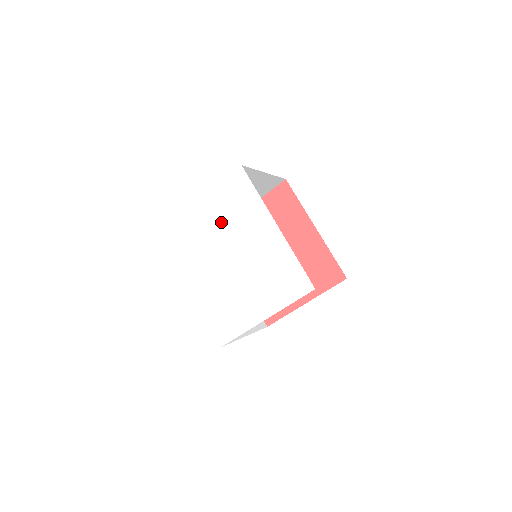
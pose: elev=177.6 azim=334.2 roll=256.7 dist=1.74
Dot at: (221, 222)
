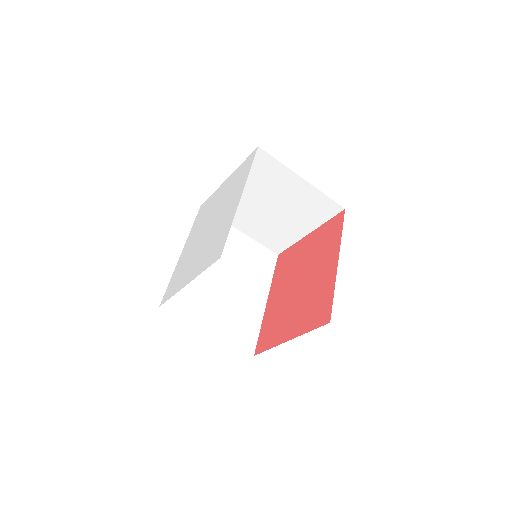
Dot at: (223, 196)
